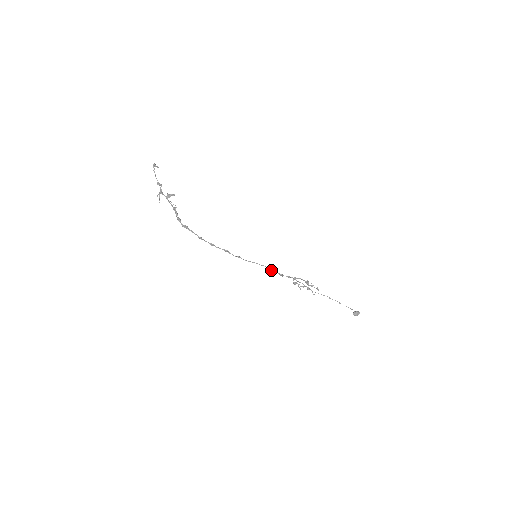
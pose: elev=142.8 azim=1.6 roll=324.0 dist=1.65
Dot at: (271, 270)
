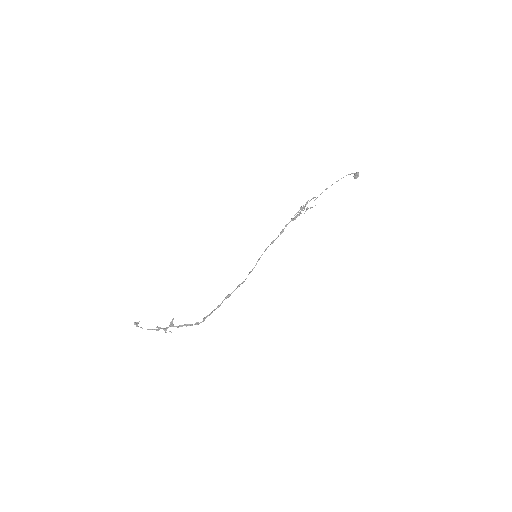
Dot at: (273, 242)
